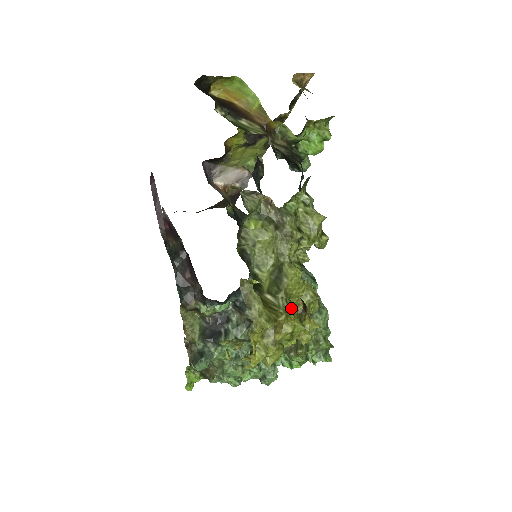
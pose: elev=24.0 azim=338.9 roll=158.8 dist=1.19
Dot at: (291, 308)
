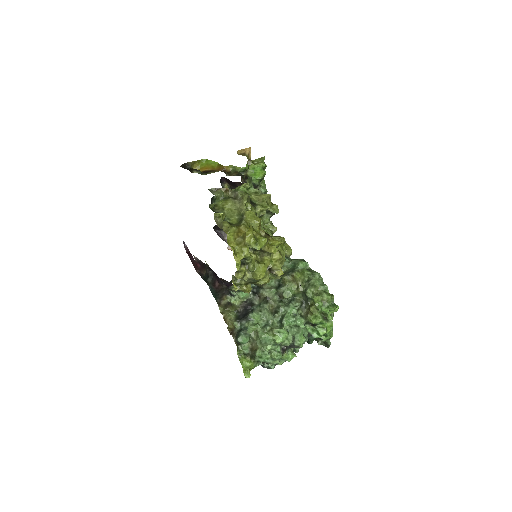
Dot at: (250, 226)
